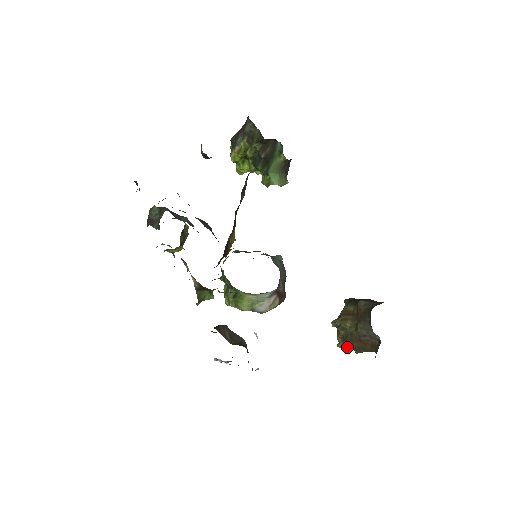
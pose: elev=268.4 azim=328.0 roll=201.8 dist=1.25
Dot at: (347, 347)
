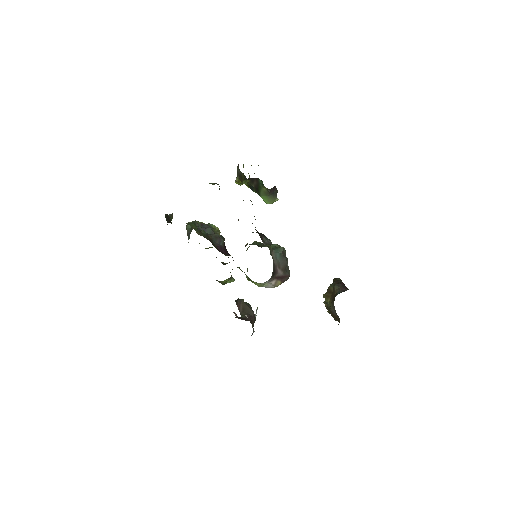
Dot at: occluded
